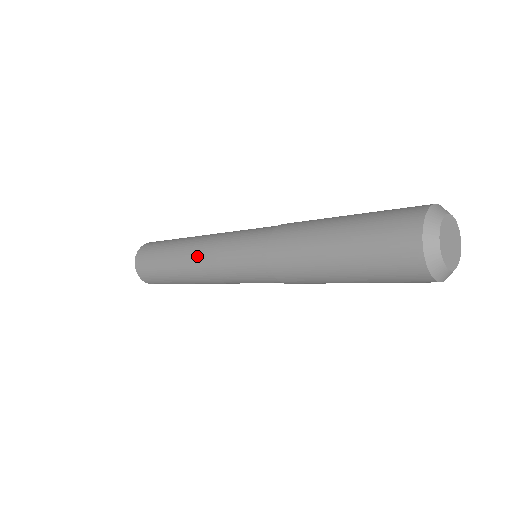
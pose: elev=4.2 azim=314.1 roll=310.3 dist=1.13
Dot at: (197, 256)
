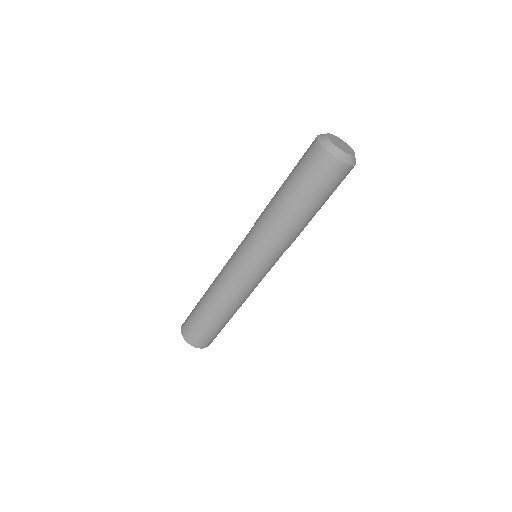
Dot at: occluded
